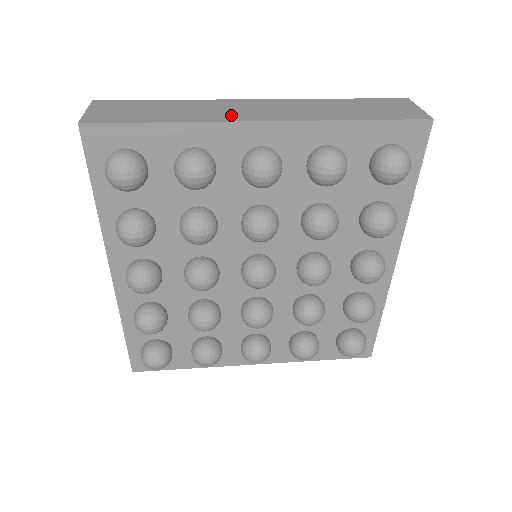
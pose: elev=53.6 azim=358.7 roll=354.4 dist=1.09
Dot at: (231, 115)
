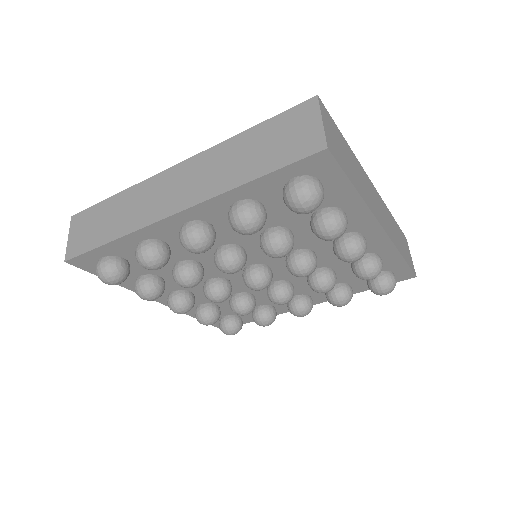
Dot at: (373, 205)
